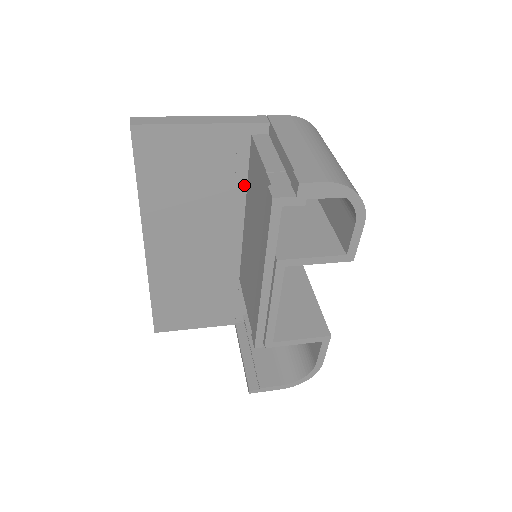
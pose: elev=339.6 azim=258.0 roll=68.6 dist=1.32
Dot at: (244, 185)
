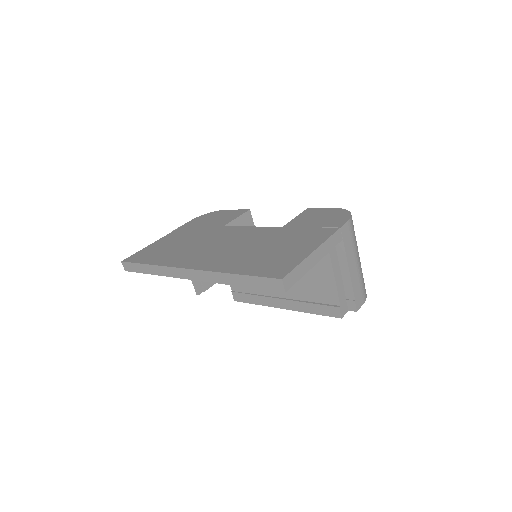
Dot at: occluded
